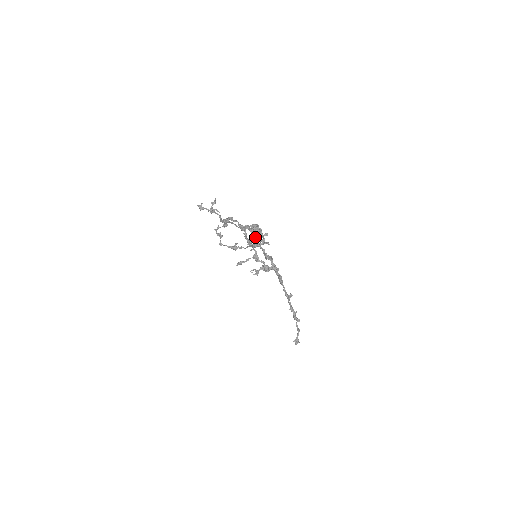
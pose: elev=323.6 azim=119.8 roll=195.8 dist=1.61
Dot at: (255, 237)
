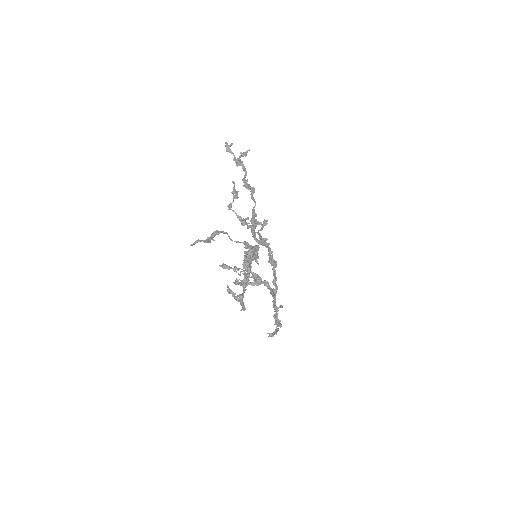
Dot at: occluded
